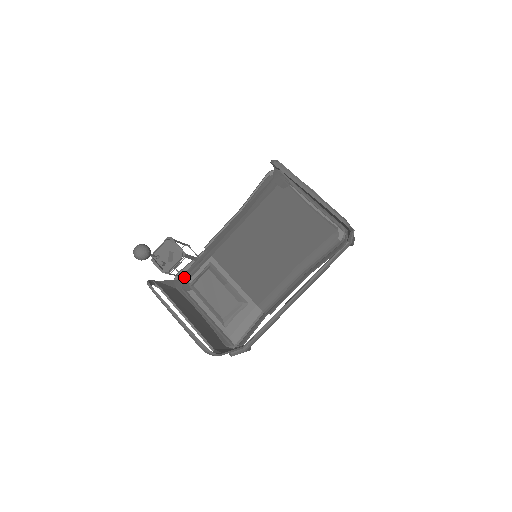
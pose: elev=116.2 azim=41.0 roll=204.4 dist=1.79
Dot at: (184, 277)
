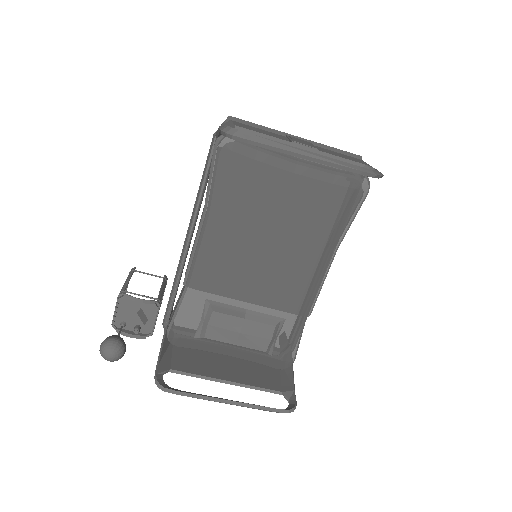
Dot at: (182, 332)
